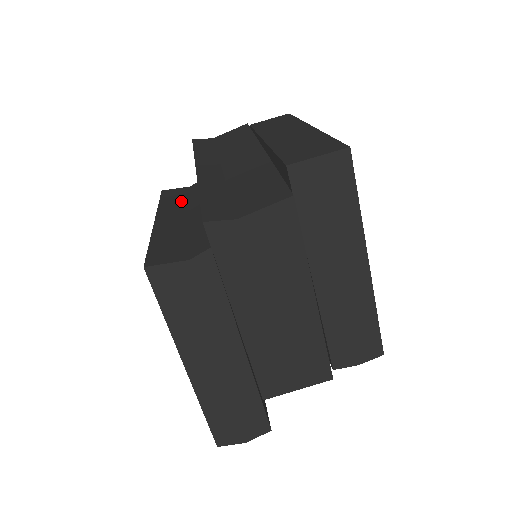
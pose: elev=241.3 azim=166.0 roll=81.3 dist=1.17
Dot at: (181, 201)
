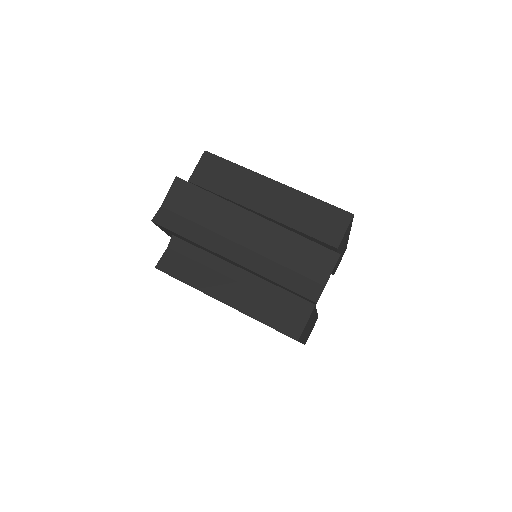
Dot at: (200, 271)
